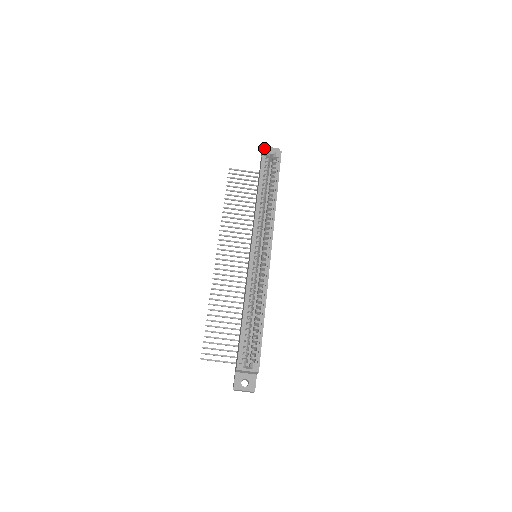
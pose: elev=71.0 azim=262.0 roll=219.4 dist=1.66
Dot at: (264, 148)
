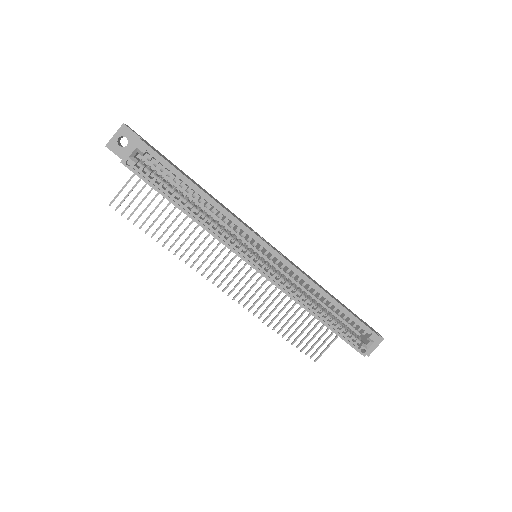
Dot at: (121, 161)
